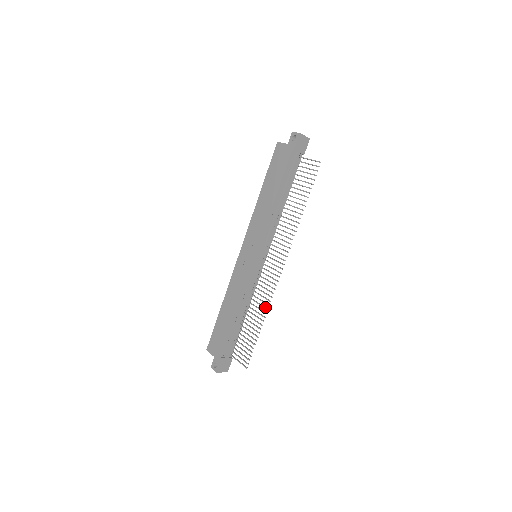
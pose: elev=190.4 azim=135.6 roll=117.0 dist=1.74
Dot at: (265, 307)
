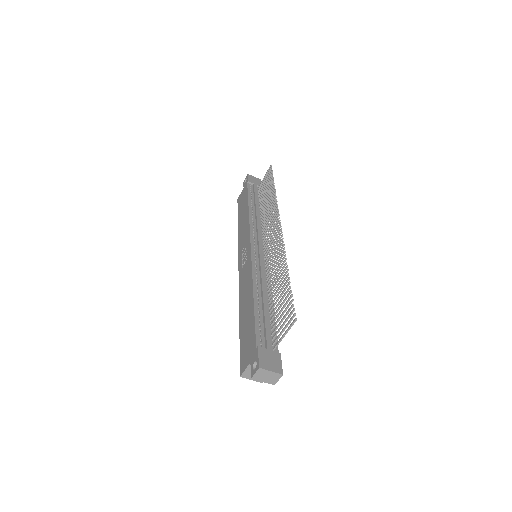
Dot at: (282, 258)
